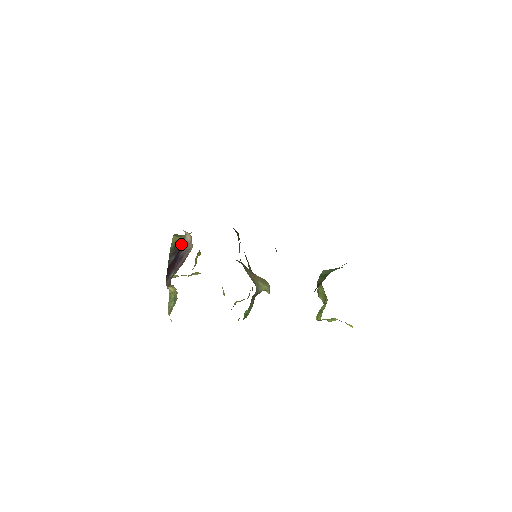
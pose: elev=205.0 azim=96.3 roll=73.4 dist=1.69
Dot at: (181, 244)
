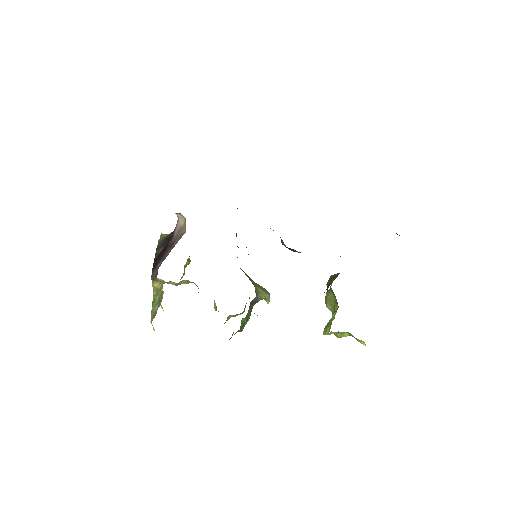
Dot at: (172, 234)
